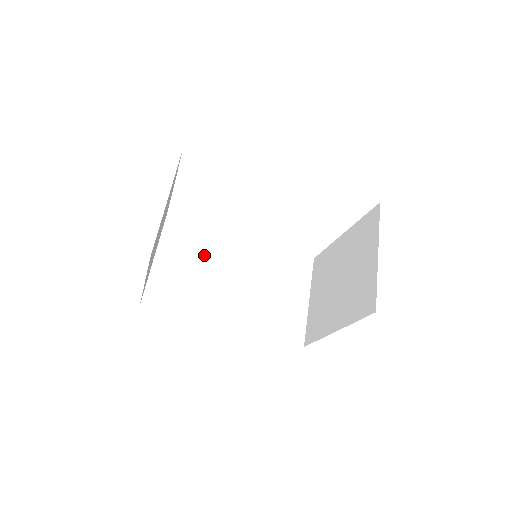
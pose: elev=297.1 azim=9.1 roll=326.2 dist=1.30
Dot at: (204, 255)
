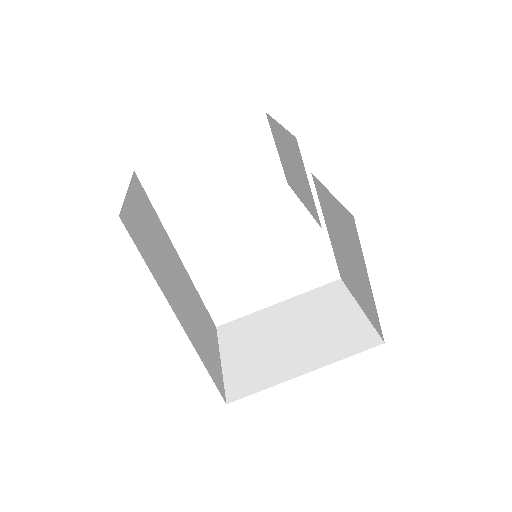
Dot at: (159, 237)
